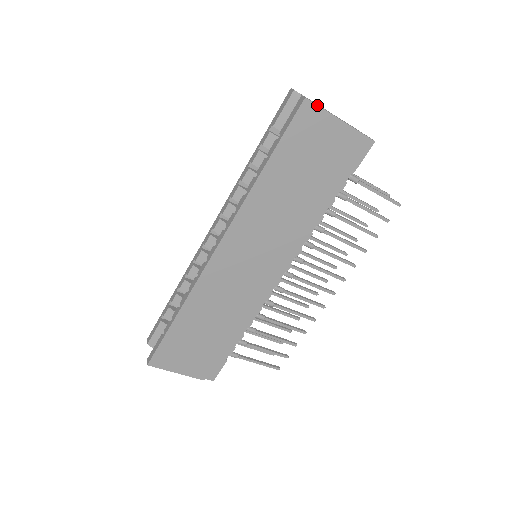
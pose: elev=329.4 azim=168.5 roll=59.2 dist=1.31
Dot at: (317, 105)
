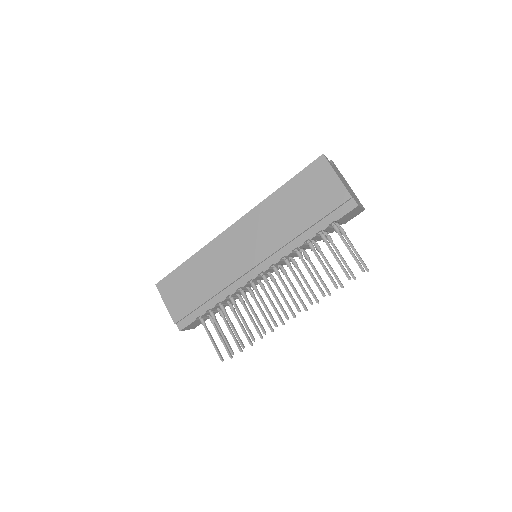
Dot at: (328, 162)
